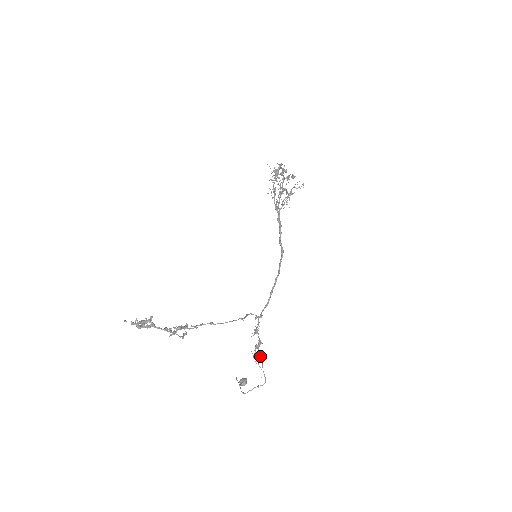
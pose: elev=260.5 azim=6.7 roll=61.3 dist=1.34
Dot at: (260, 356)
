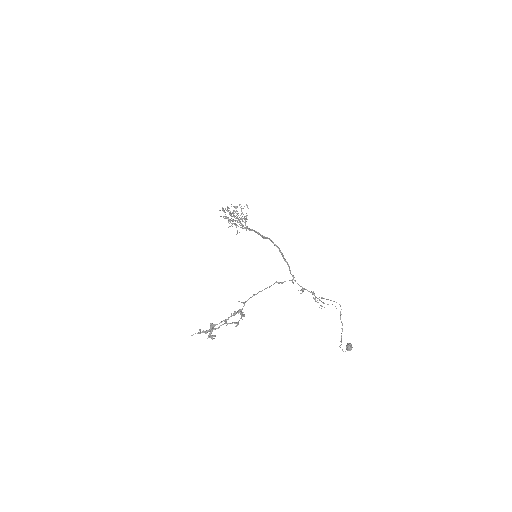
Dot at: (321, 298)
